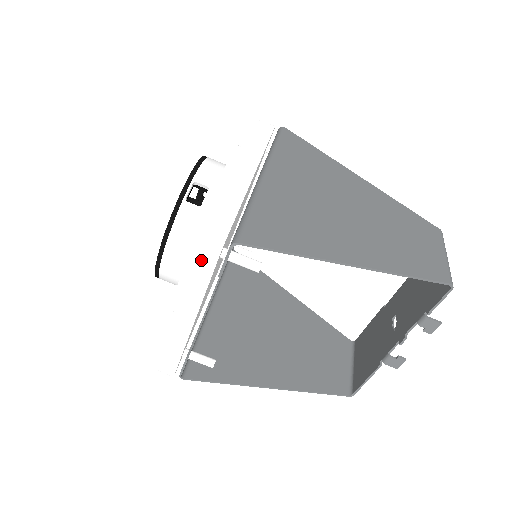
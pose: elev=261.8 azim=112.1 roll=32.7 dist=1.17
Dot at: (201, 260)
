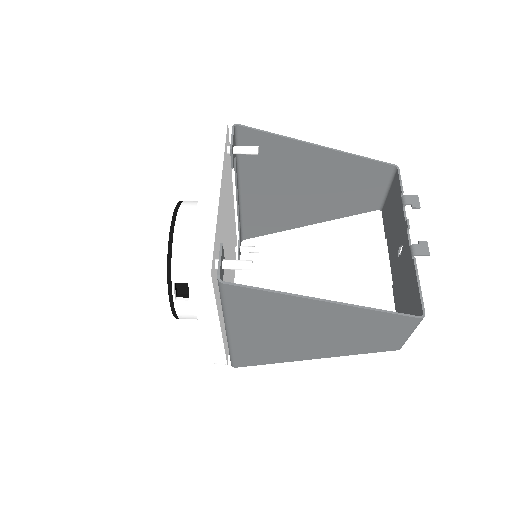
Dot at: (215, 135)
